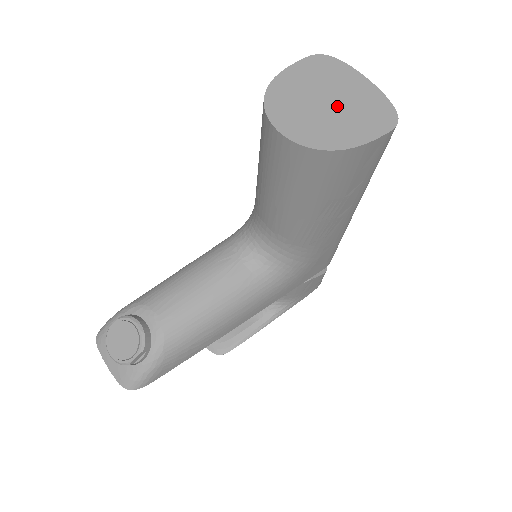
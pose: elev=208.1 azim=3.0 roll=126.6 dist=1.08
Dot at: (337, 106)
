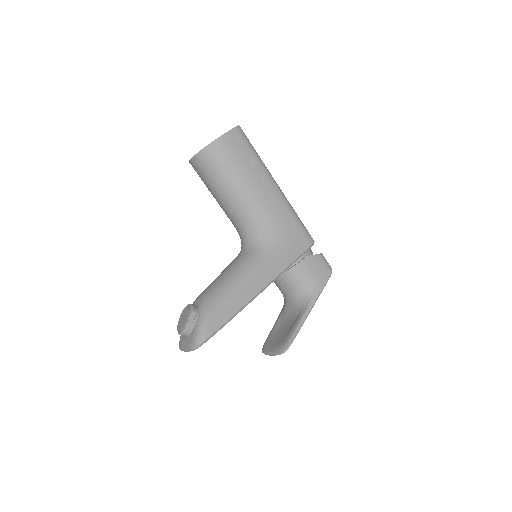
Dot at: occluded
